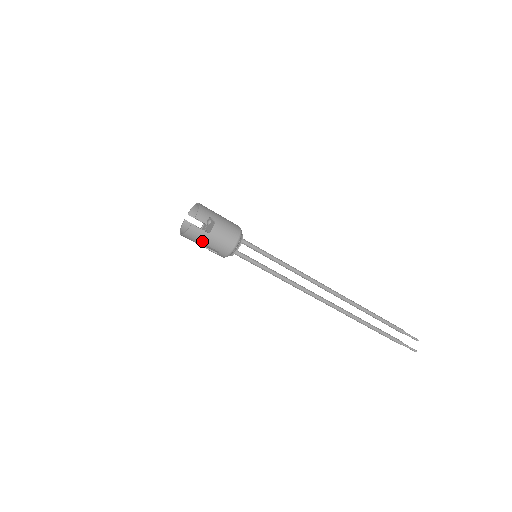
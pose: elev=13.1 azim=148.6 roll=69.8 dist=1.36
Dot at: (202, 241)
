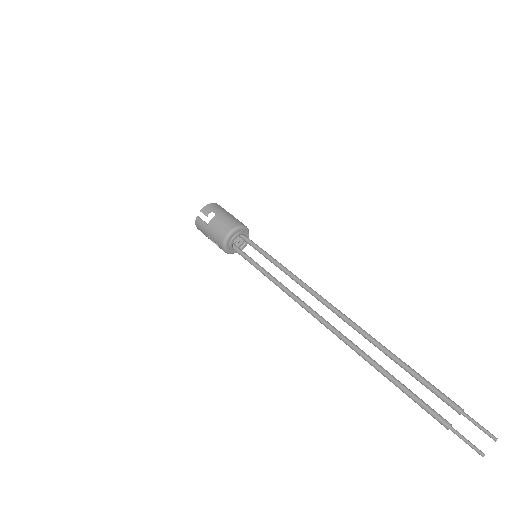
Dot at: (206, 233)
